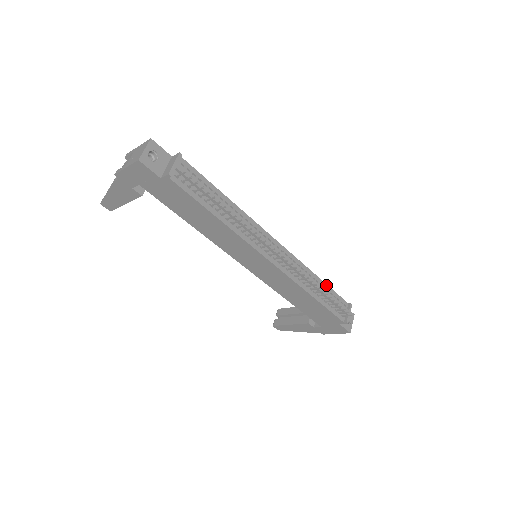
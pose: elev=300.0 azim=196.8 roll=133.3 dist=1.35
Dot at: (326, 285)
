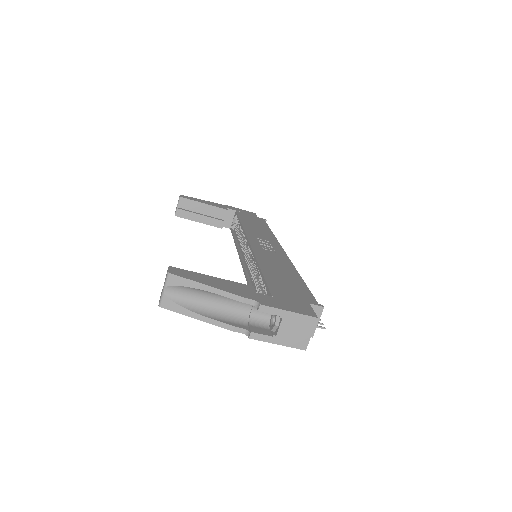
Dot at: occluded
